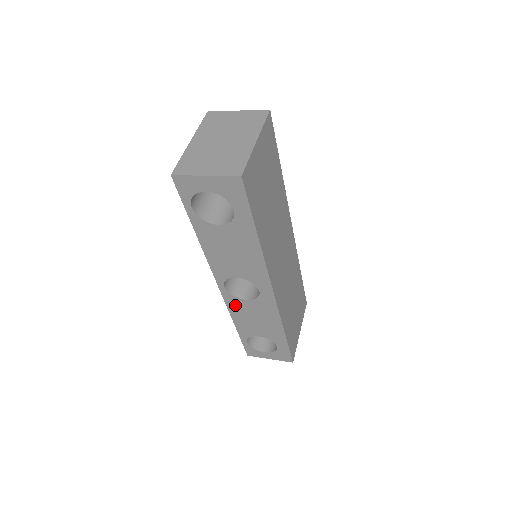
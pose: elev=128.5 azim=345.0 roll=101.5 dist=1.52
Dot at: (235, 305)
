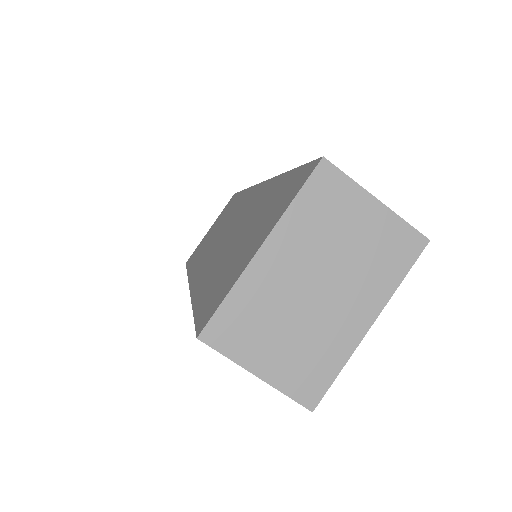
Dot at: occluded
